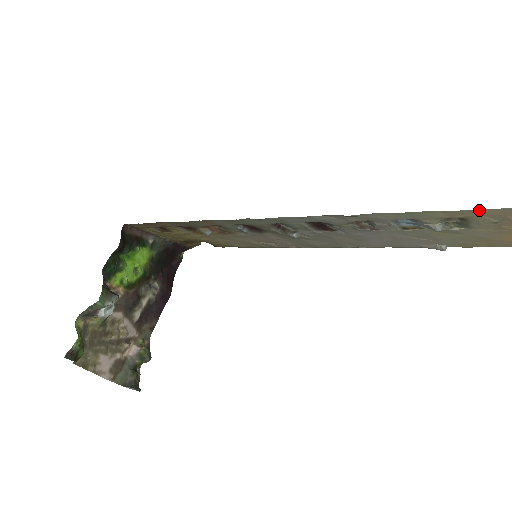
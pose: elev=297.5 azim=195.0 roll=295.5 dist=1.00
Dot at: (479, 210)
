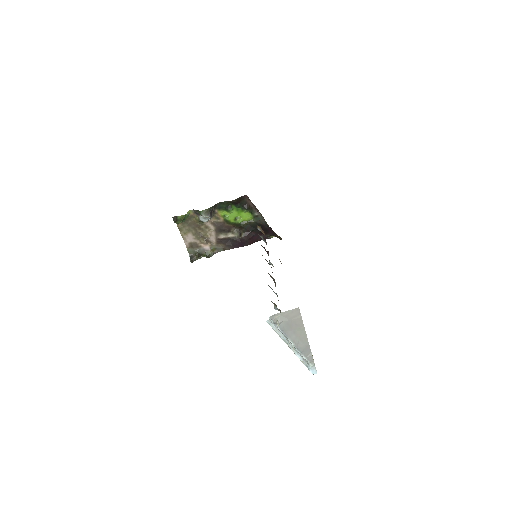
Dot at: occluded
